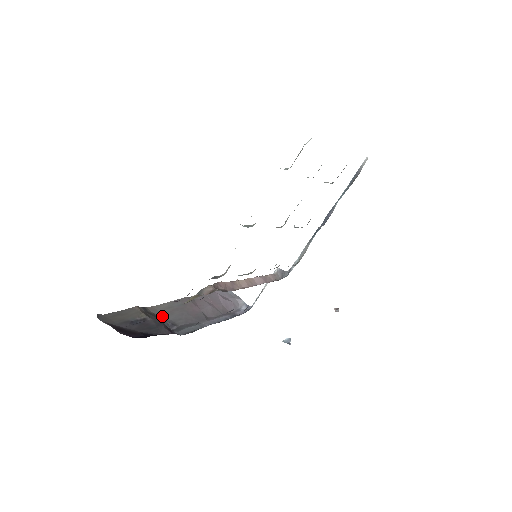
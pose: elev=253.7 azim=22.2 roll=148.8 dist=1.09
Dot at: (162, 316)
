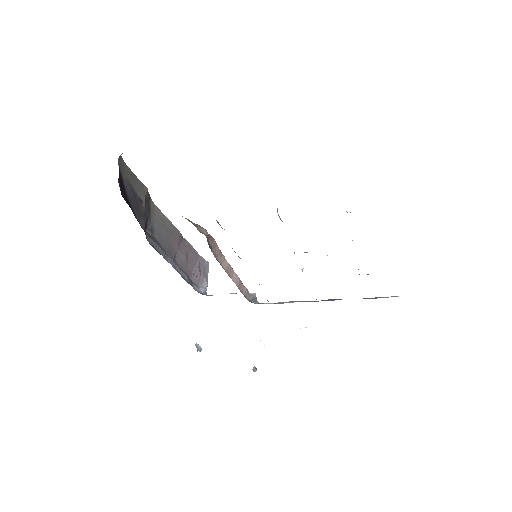
Dot at: (152, 217)
